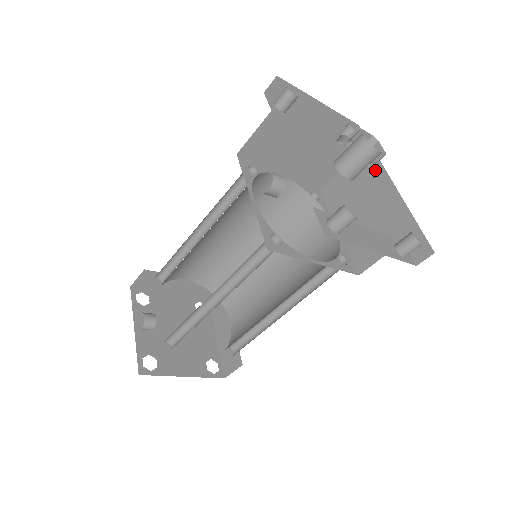
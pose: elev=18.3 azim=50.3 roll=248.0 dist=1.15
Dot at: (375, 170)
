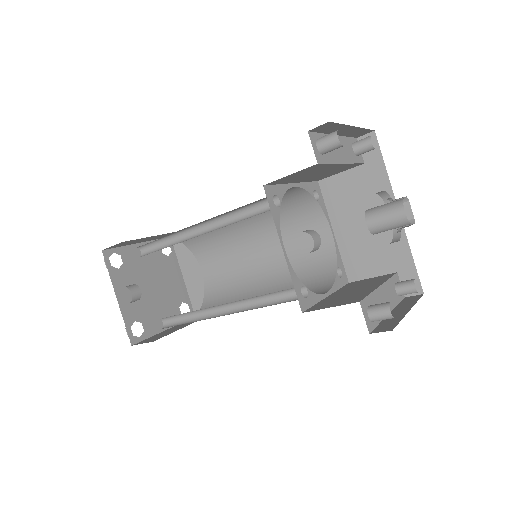
Dot at: occluded
